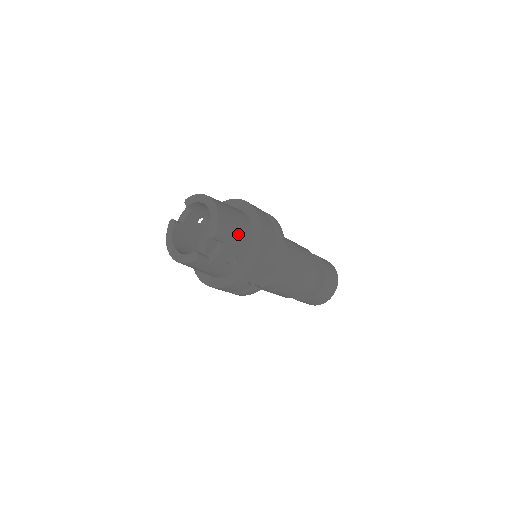
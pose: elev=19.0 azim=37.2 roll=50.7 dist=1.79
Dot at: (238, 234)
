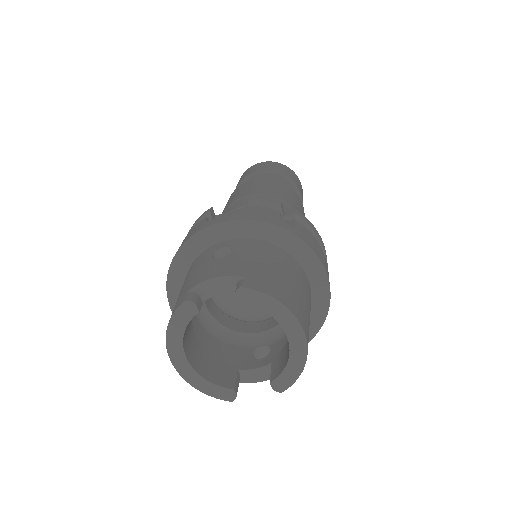
Dot at: occluded
